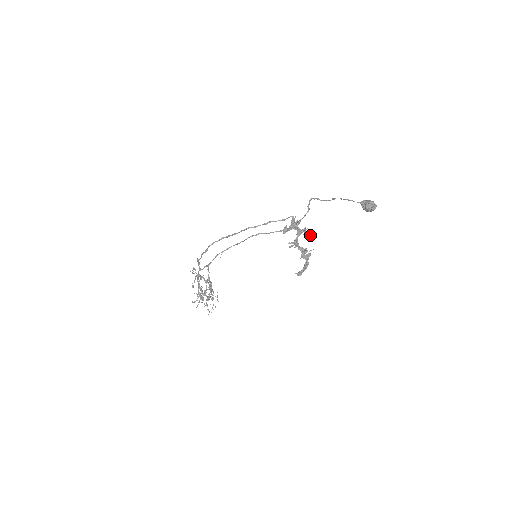
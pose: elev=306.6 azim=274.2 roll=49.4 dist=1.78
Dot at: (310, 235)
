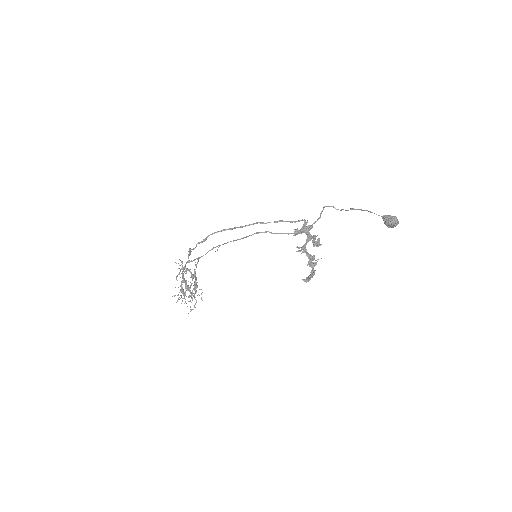
Dot at: (319, 243)
